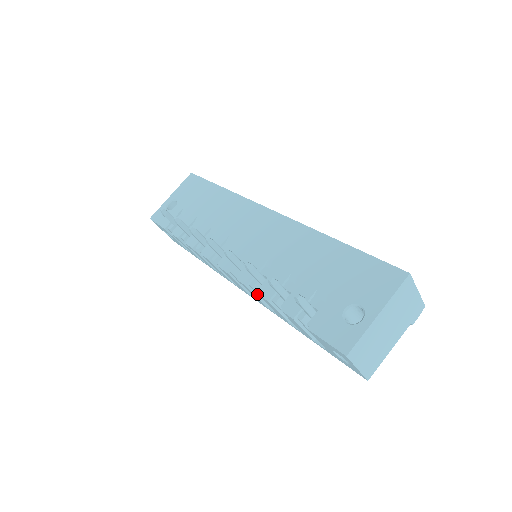
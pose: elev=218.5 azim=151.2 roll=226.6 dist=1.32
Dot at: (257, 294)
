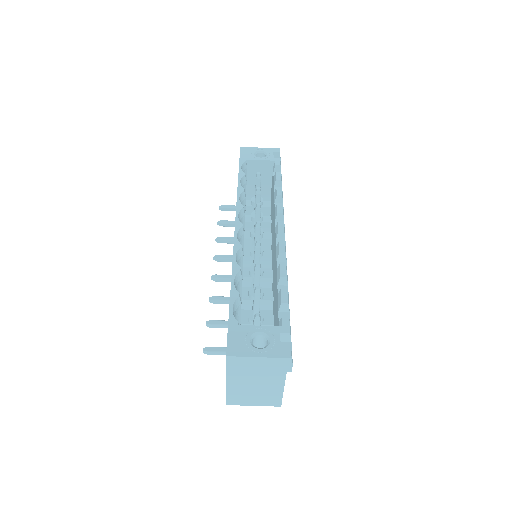
Dot at: occluded
